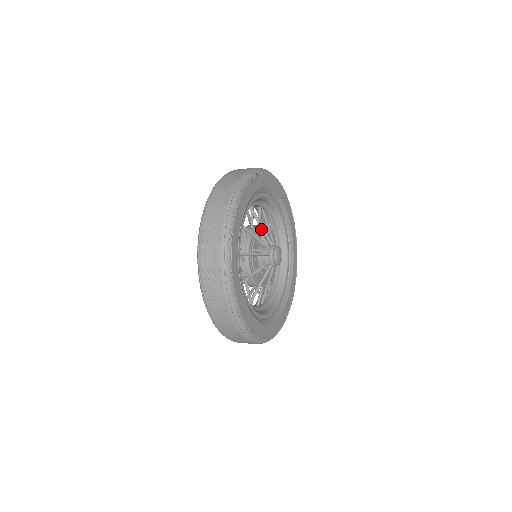
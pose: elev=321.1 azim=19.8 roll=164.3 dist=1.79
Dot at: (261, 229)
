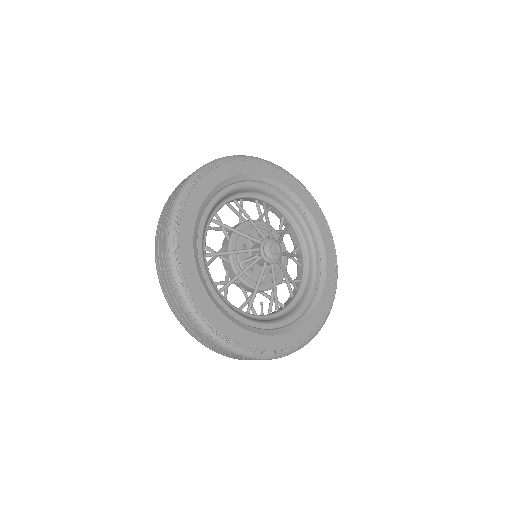
Dot at: (266, 224)
